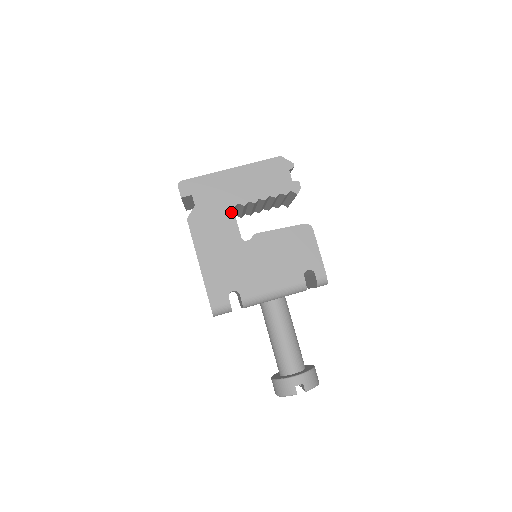
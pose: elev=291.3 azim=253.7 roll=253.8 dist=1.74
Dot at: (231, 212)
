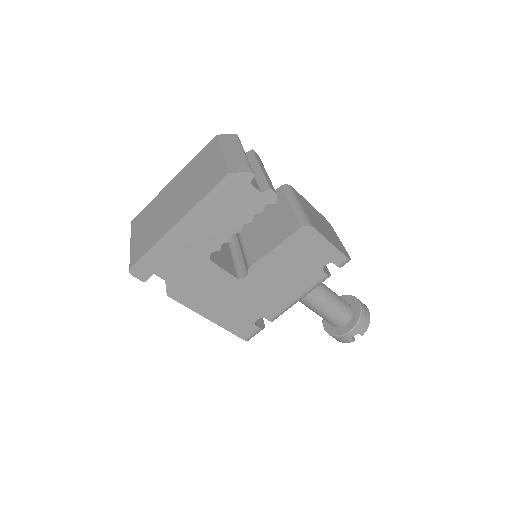
Dot at: (209, 264)
